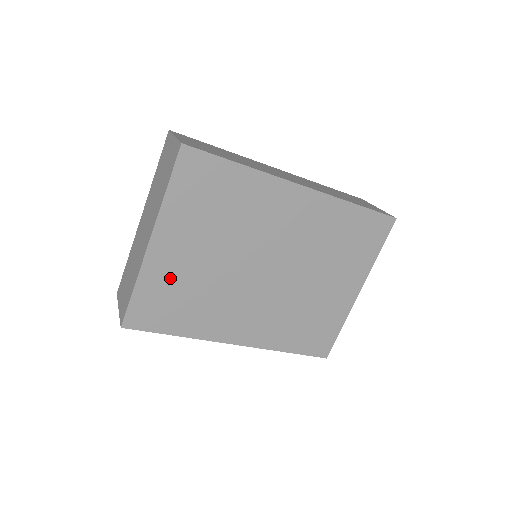
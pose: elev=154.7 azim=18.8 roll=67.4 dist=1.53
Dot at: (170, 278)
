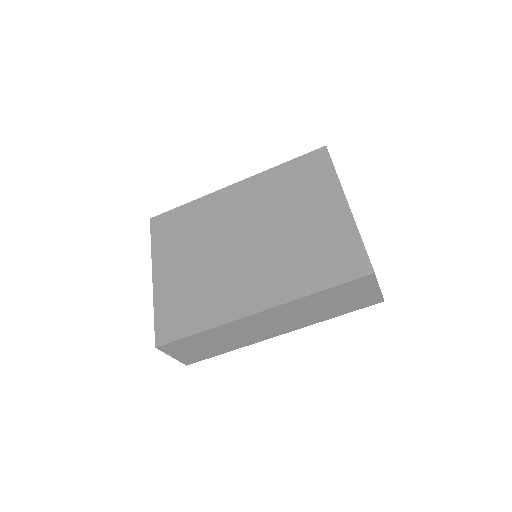
Dot at: (176, 291)
